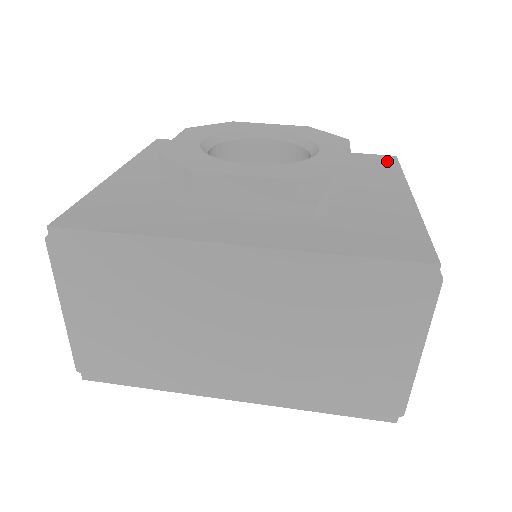
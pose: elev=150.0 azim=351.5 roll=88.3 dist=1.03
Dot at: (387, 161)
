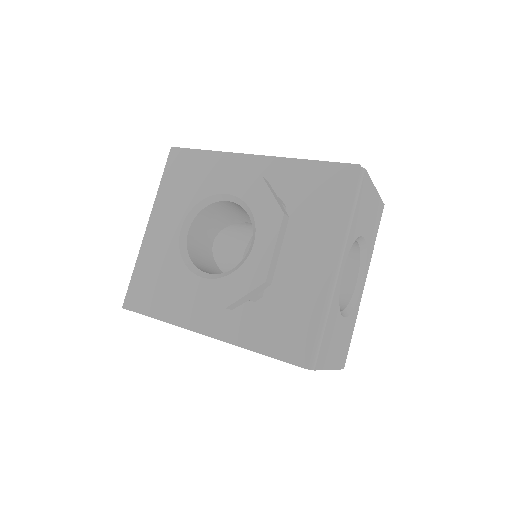
Dot at: (344, 182)
